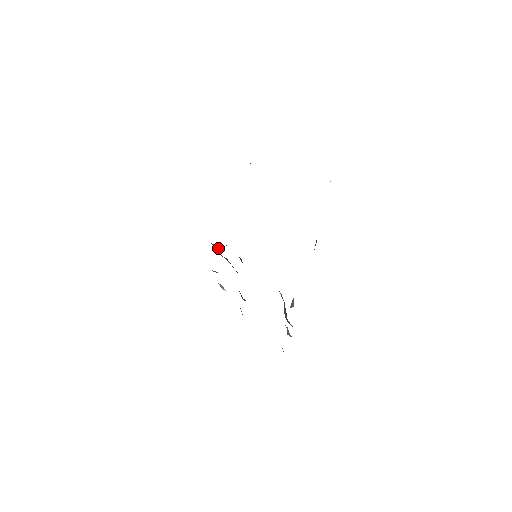
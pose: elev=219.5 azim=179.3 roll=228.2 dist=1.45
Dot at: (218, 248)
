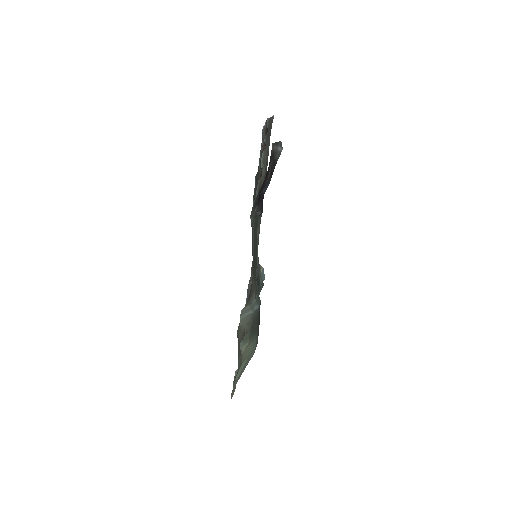
Dot at: occluded
